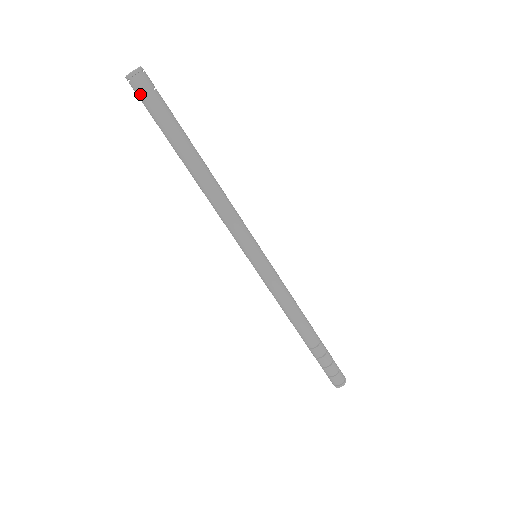
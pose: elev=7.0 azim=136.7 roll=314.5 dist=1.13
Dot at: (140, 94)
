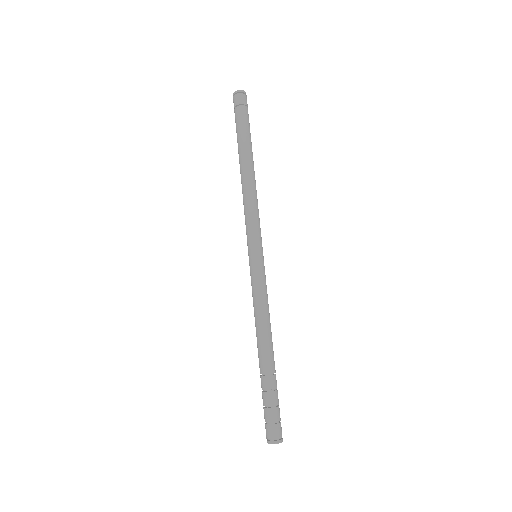
Dot at: (241, 103)
